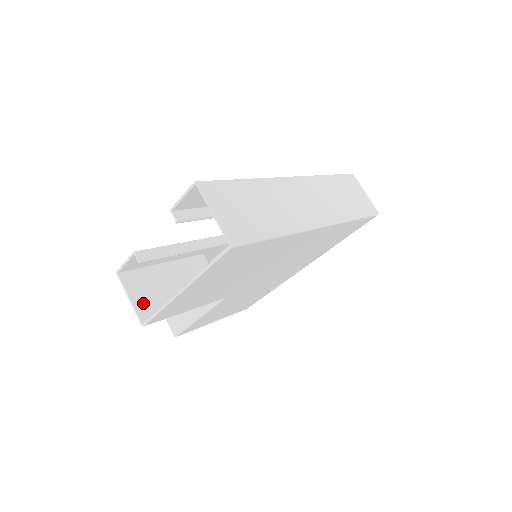
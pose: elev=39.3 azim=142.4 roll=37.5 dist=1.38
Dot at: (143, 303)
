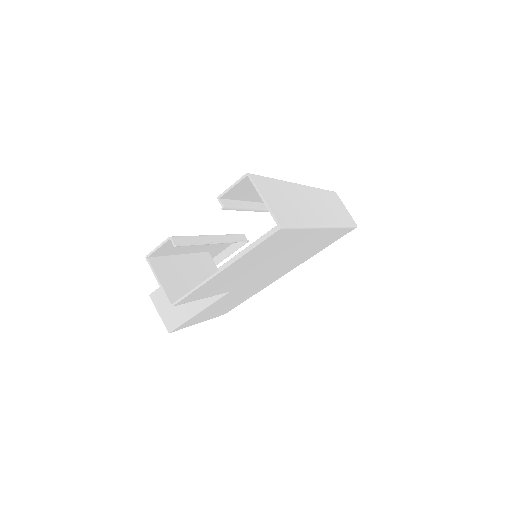
Dot at: (169, 286)
